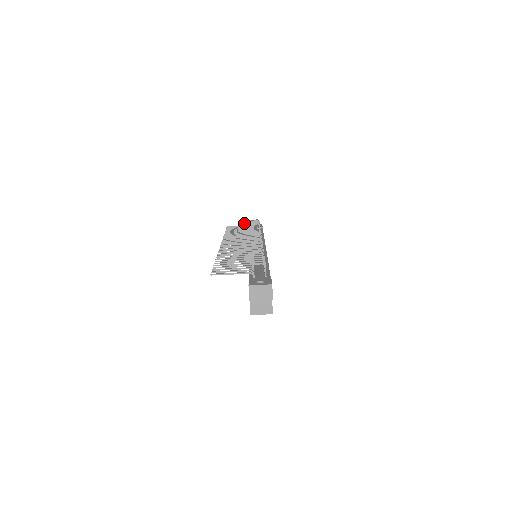
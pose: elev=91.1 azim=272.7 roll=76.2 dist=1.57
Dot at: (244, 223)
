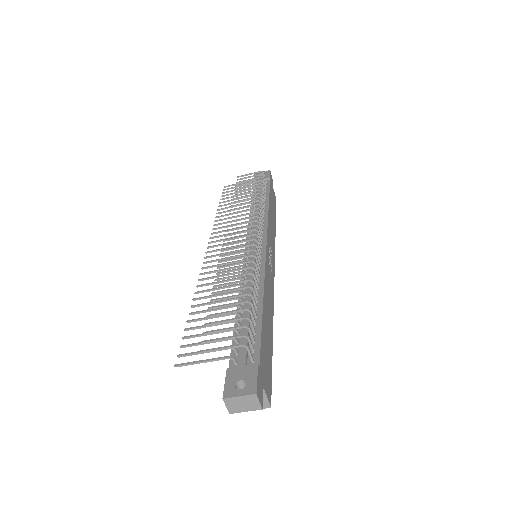
Dot at: (241, 187)
